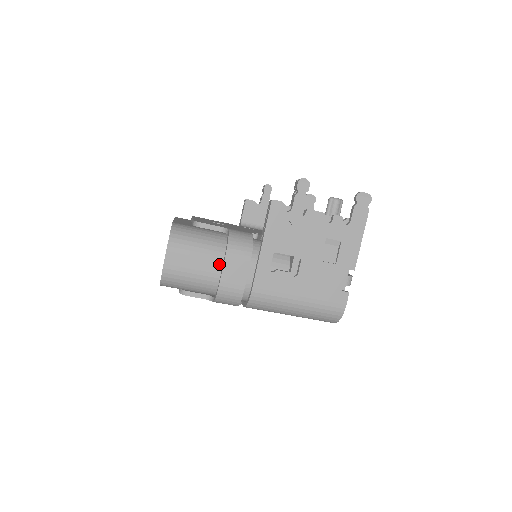
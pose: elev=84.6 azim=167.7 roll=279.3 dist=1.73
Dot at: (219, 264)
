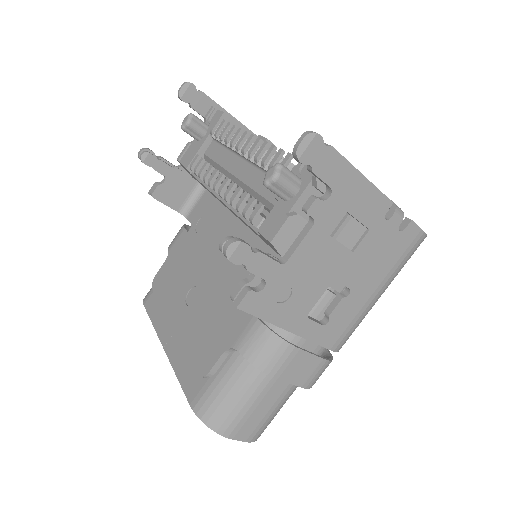
Dot at: (279, 381)
